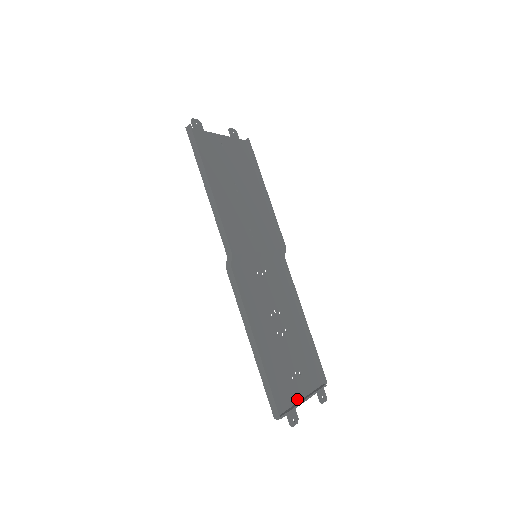
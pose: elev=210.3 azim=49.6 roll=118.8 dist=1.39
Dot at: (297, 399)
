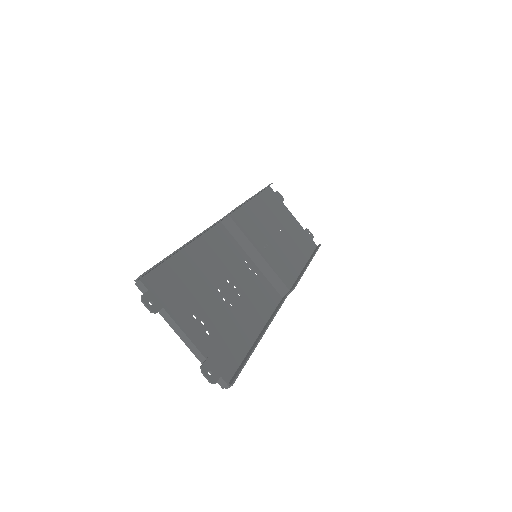
Dot at: (177, 325)
